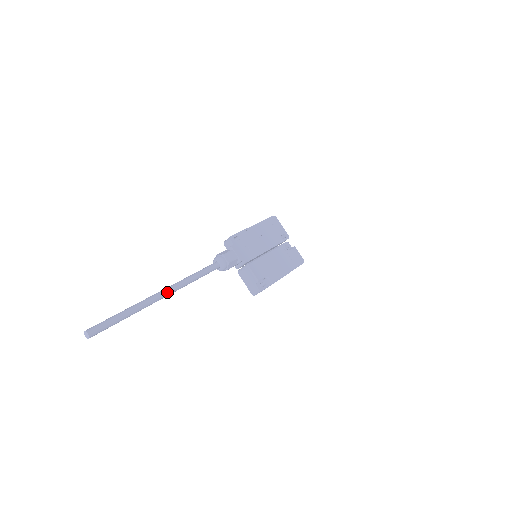
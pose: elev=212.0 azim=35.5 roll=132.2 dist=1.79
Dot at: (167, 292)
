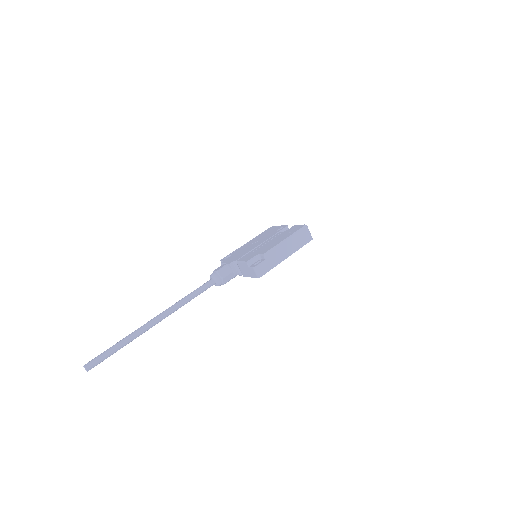
Dot at: (158, 316)
